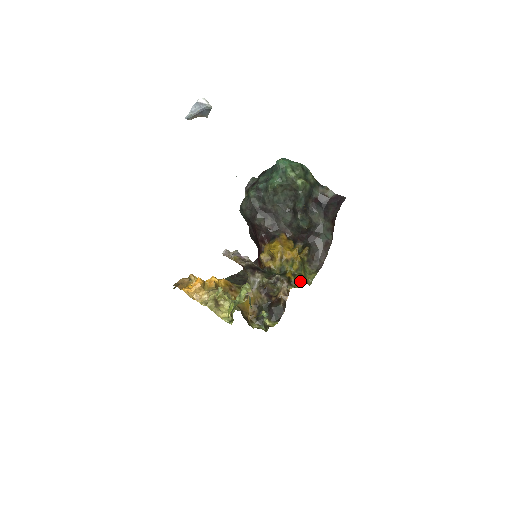
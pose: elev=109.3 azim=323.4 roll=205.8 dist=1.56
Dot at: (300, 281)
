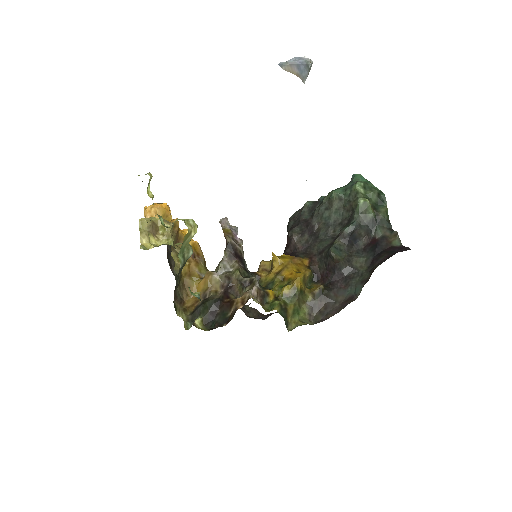
Dot at: (276, 306)
